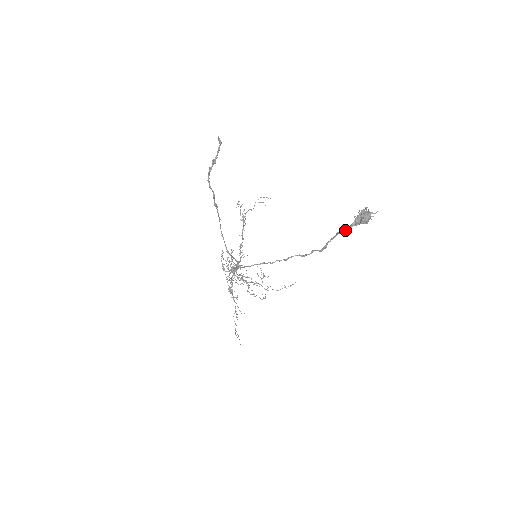
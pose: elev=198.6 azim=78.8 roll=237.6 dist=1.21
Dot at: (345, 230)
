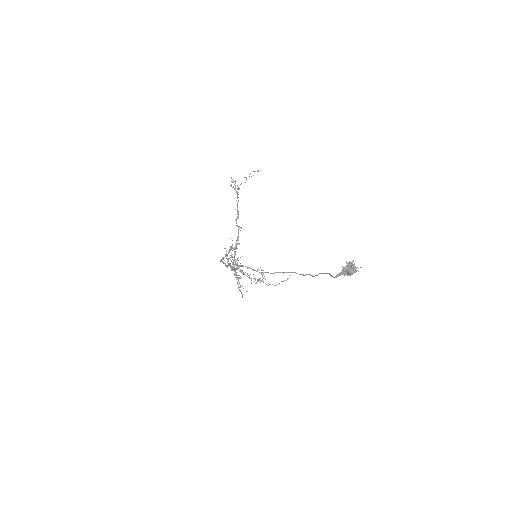
Dot at: (335, 277)
